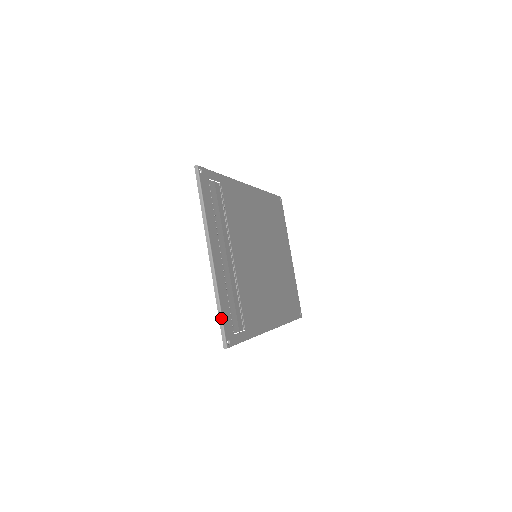
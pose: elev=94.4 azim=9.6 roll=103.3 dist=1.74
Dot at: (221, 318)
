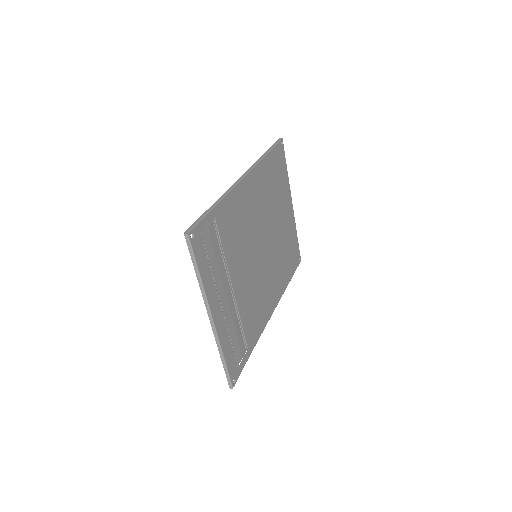
Dot at: (226, 368)
